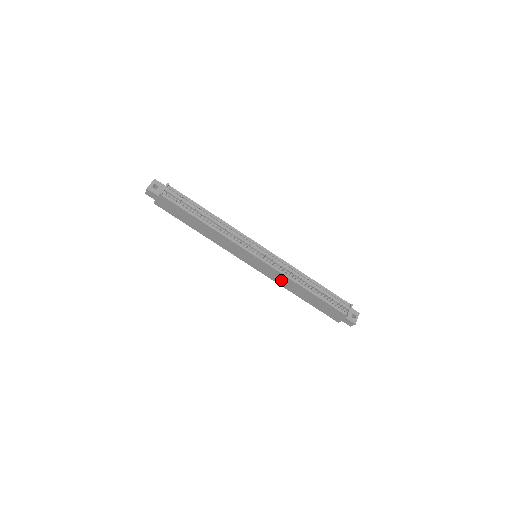
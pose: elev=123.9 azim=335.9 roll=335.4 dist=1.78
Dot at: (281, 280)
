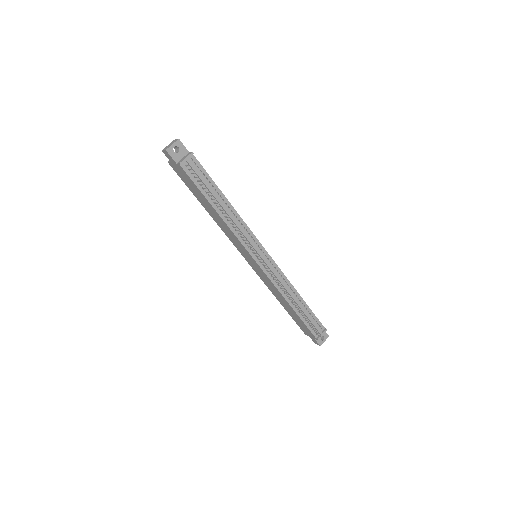
Dot at: (270, 286)
